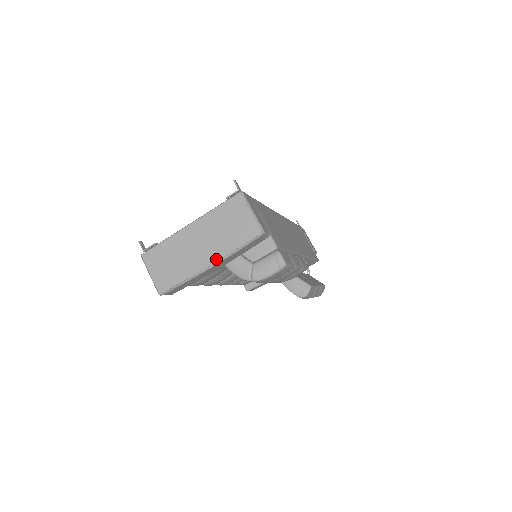
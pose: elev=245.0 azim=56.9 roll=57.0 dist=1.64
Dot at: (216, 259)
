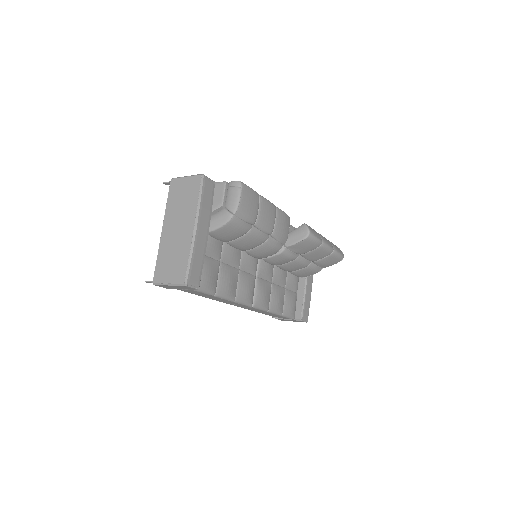
Dot at: (193, 220)
